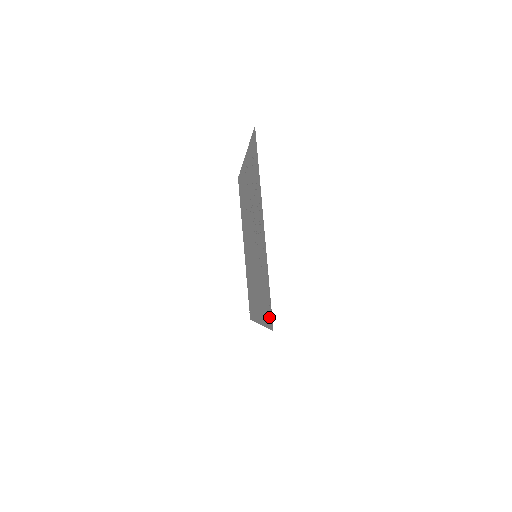
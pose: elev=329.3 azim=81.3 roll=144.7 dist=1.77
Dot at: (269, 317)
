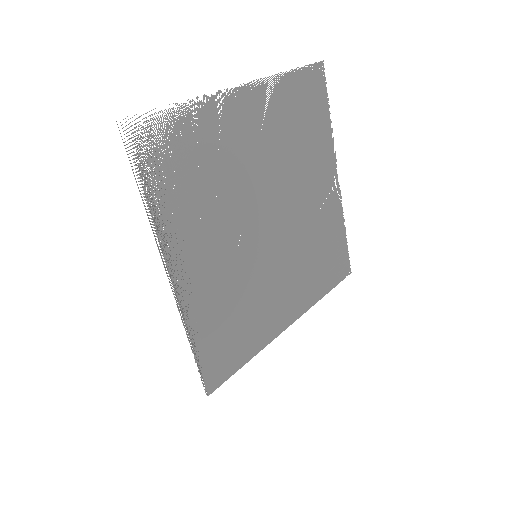
Dot at: (219, 370)
